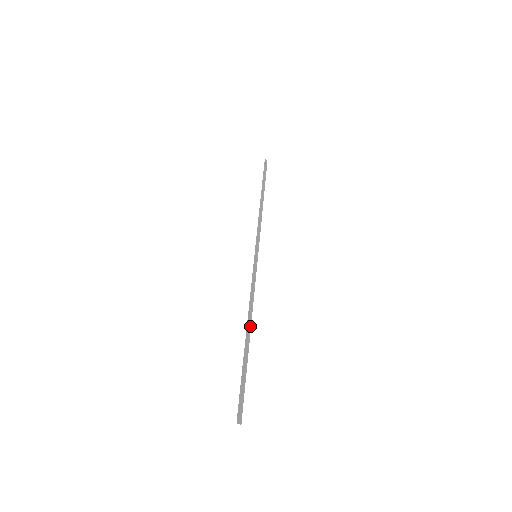
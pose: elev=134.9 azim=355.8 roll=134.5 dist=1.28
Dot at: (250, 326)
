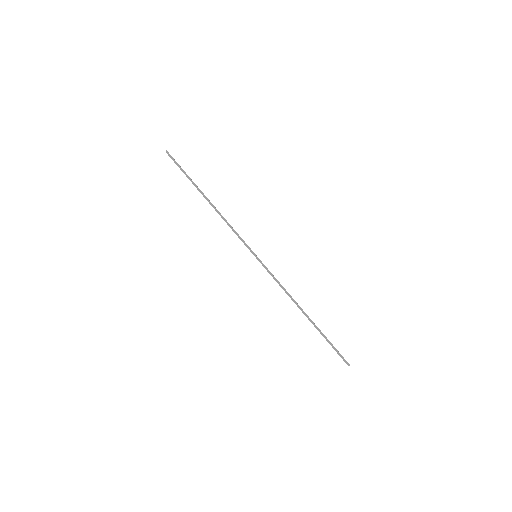
Dot at: (302, 309)
